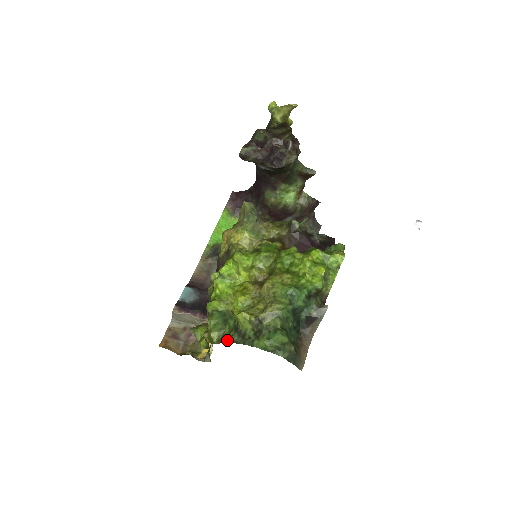
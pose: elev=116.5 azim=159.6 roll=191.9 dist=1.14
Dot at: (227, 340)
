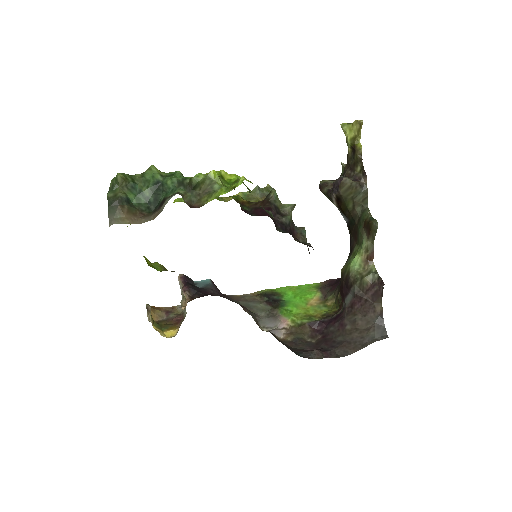
Dot at: occluded
